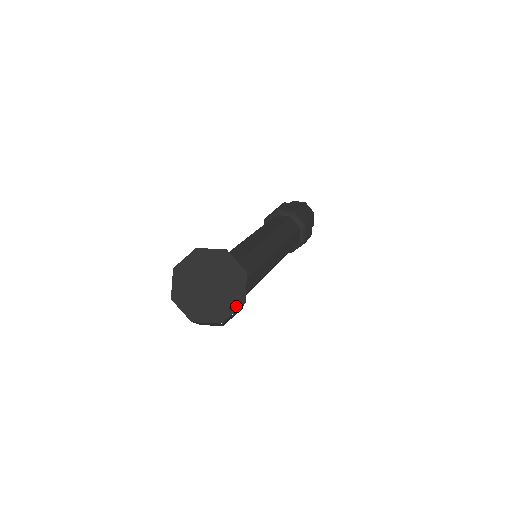
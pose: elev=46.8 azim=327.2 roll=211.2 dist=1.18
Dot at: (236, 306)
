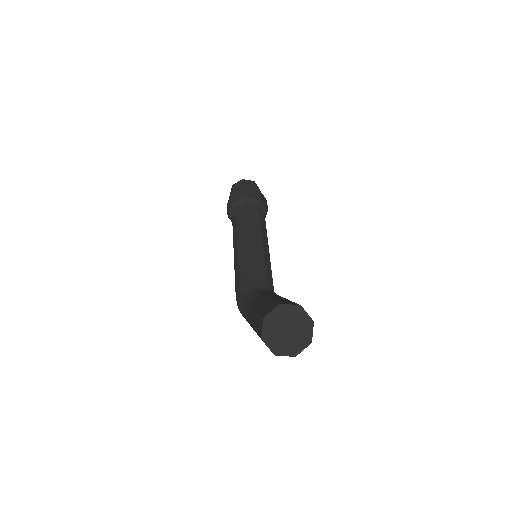
Dot at: (311, 328)
